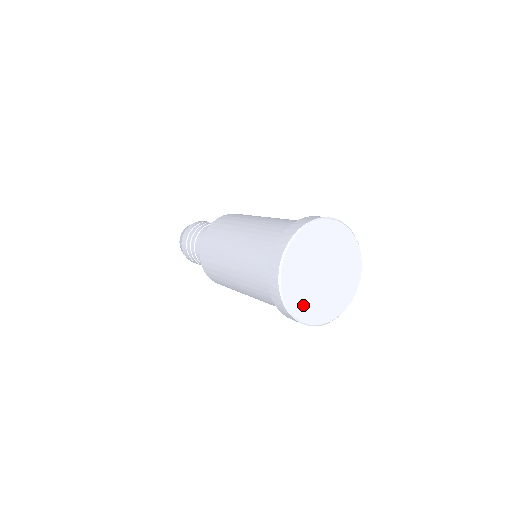
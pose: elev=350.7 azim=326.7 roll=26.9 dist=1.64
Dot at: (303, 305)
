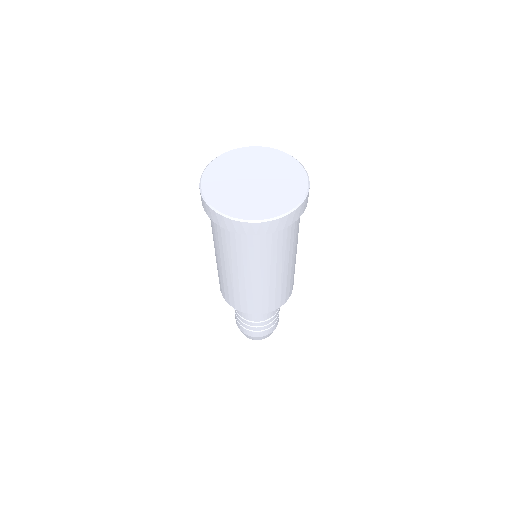
Dot at: (237, 206)
